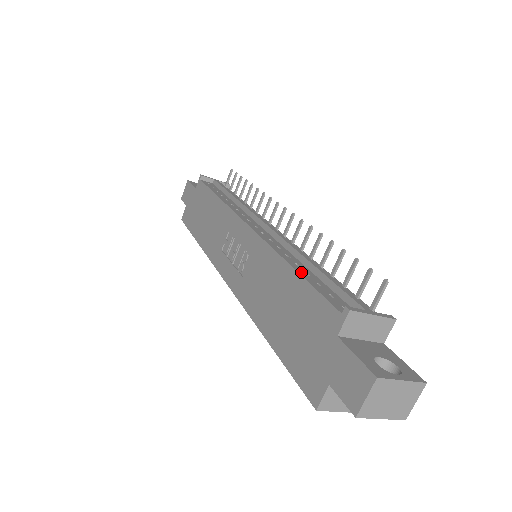
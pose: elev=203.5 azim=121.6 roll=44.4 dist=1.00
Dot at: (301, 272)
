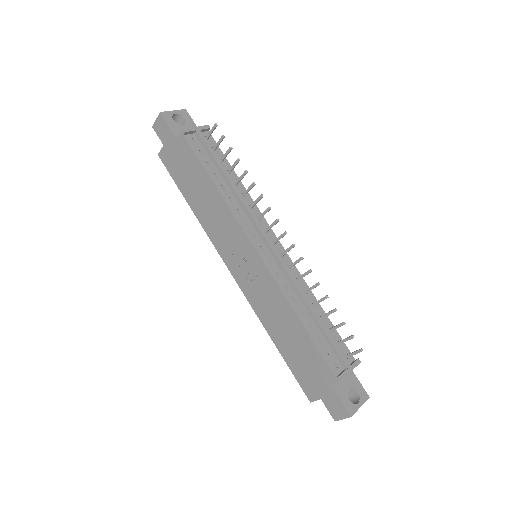
Dot at: (307, 327)
